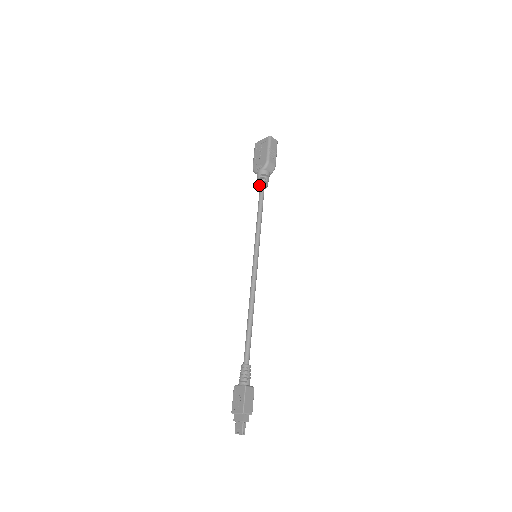
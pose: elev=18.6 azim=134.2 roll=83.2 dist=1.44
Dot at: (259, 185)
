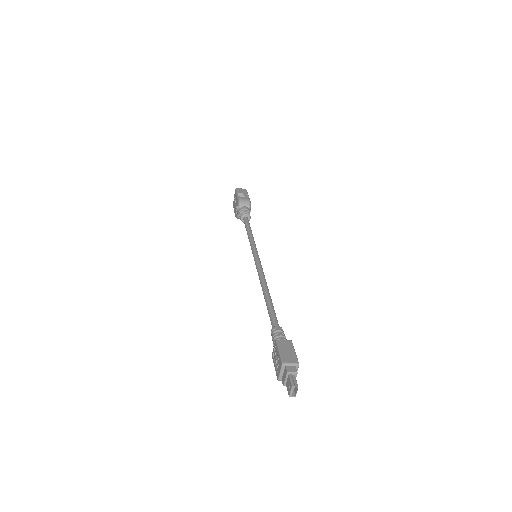
Dot at: (242, 219)
